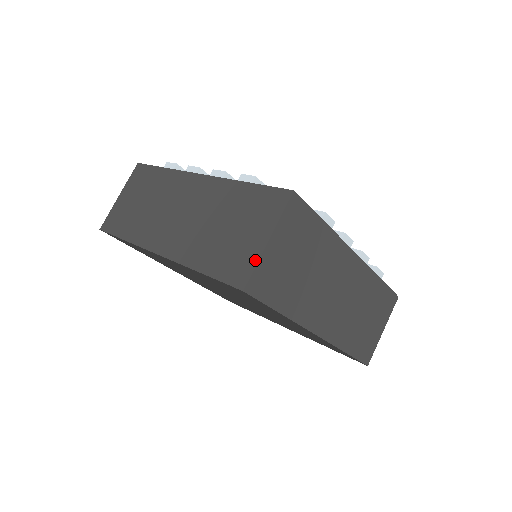
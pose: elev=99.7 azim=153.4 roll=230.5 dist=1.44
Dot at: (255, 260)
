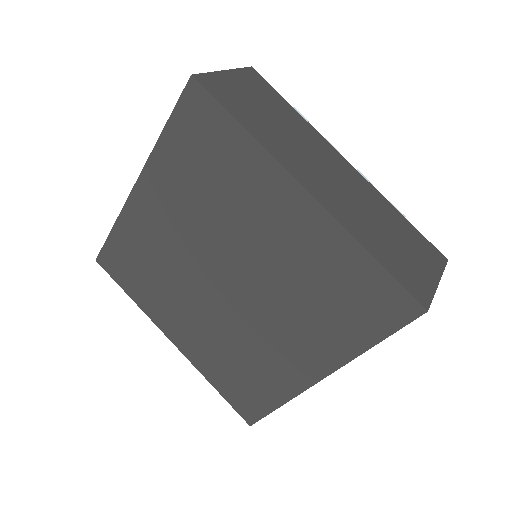
Dot at: occluded
